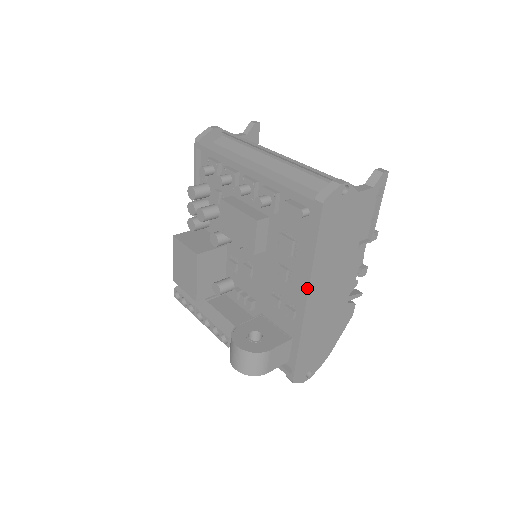
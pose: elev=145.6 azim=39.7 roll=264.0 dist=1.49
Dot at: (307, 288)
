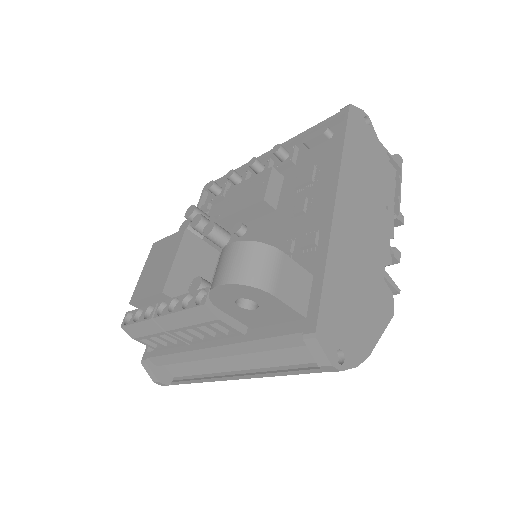
Dot at: (336, 182)
